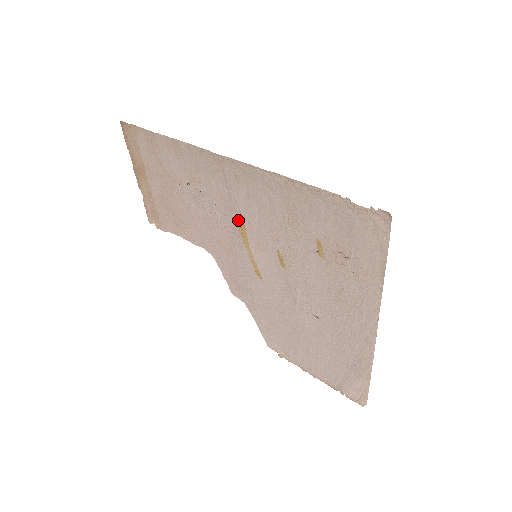
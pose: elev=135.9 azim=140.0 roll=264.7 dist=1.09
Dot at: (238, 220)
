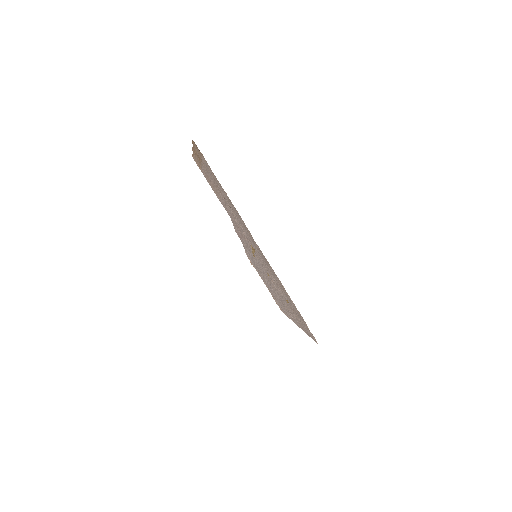
Dot at: (253, 247)
